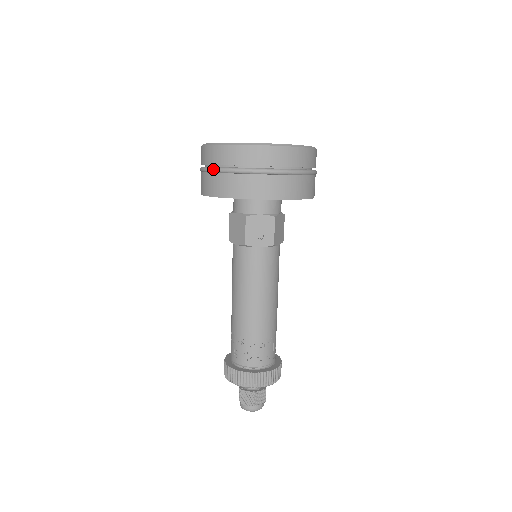
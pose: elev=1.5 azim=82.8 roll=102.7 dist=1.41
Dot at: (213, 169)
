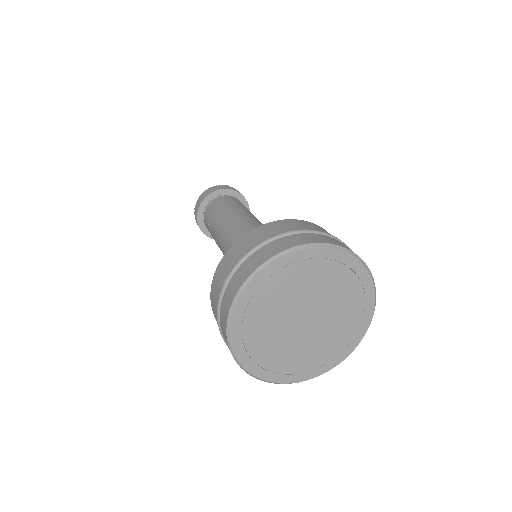
Dot at: occluded
